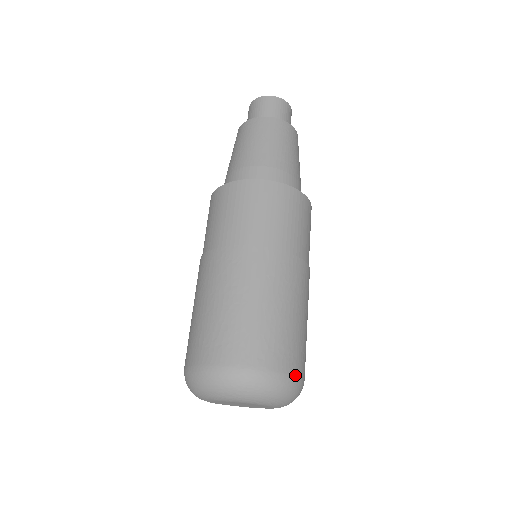
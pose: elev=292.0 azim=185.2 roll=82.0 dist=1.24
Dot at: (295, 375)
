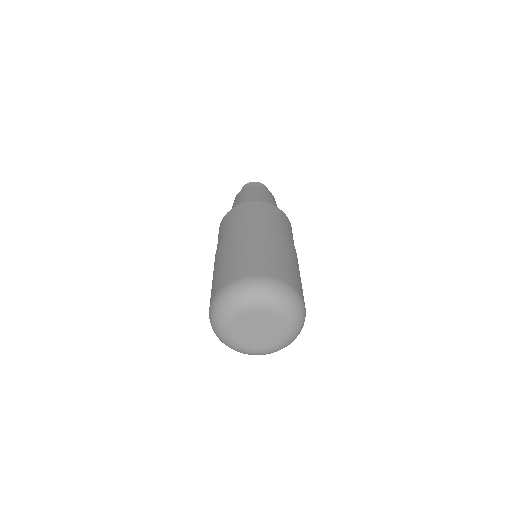
Dot at: (275, 278)
